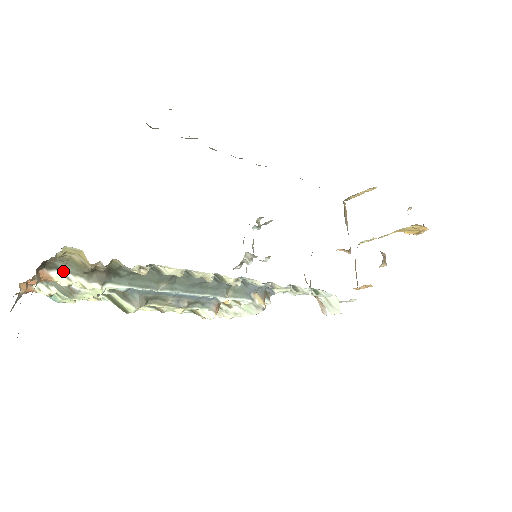
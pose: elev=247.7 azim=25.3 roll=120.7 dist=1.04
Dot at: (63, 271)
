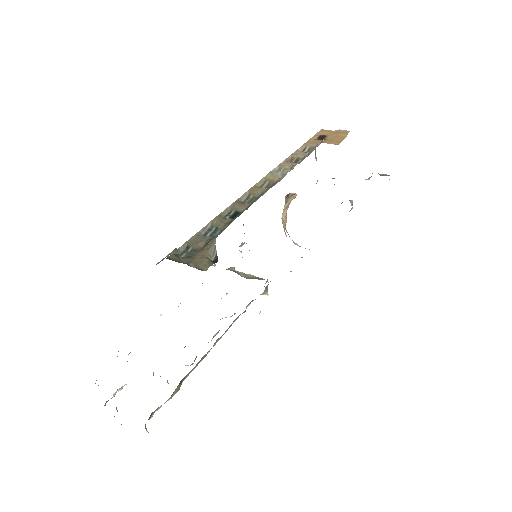
Dot at: (157, 409)
